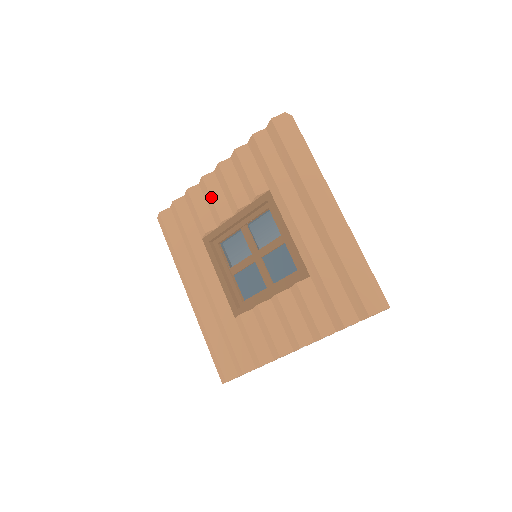
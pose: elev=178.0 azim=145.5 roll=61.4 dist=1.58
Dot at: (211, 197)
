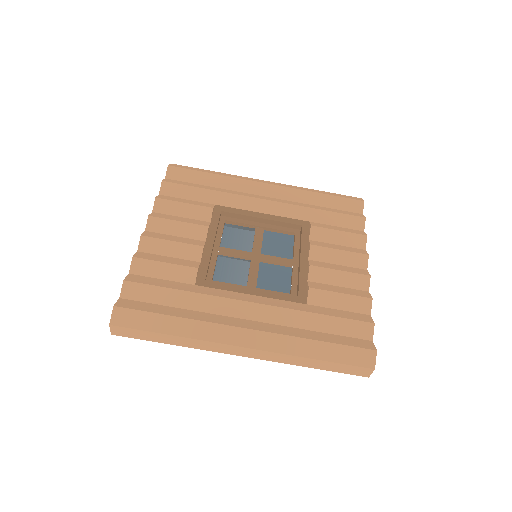
Dot at: (170, 240)
